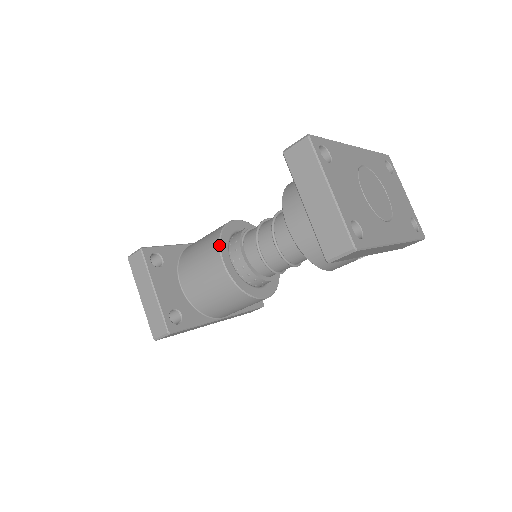
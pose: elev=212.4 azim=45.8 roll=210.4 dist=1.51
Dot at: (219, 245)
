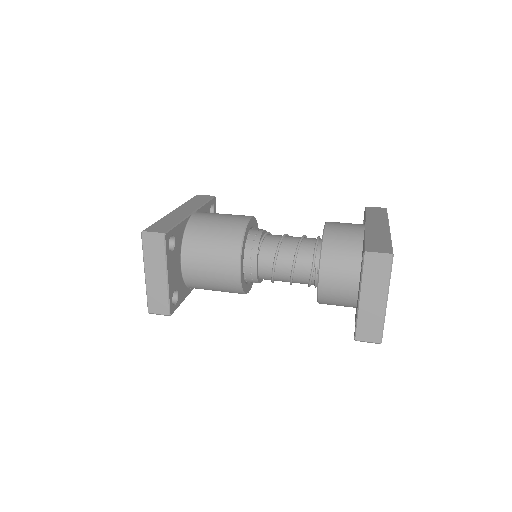
Dot at: (241, 253)
